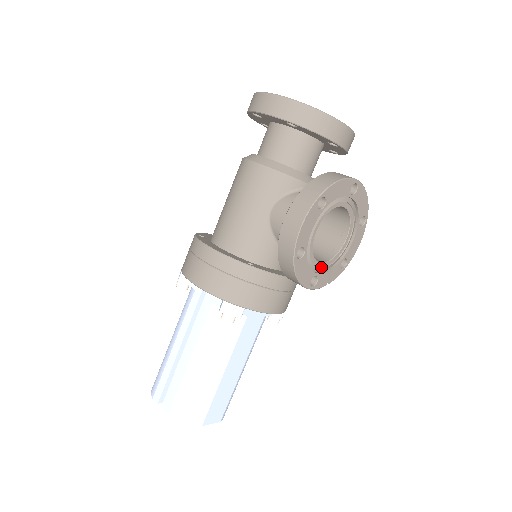
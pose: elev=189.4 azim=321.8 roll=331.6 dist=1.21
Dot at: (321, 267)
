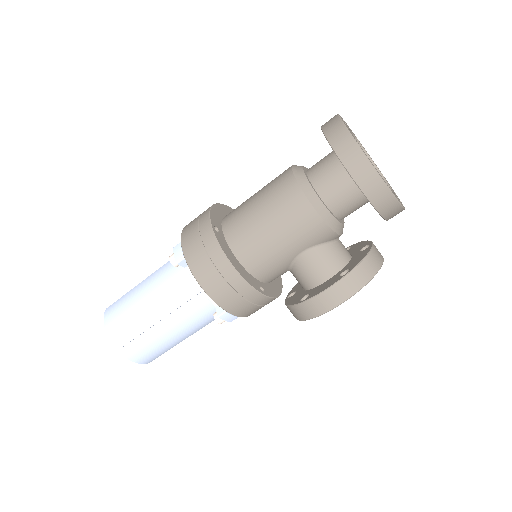
Dot at: occluded
